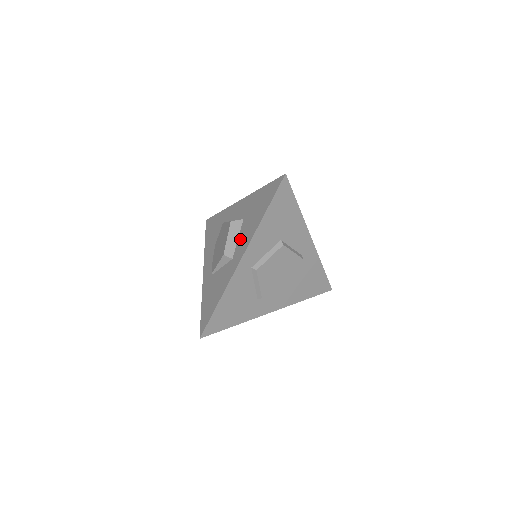
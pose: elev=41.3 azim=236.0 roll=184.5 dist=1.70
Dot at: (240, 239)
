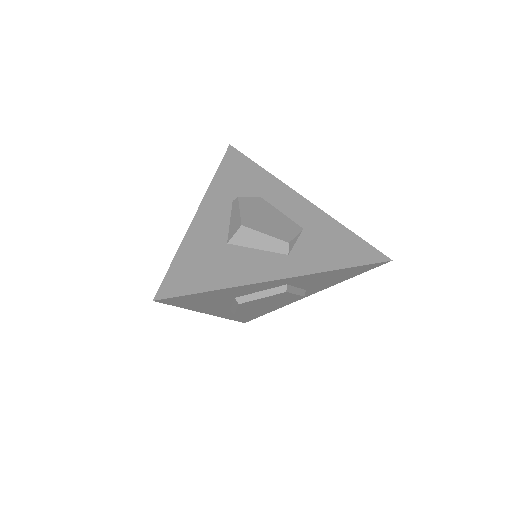
Dot at: occluded
